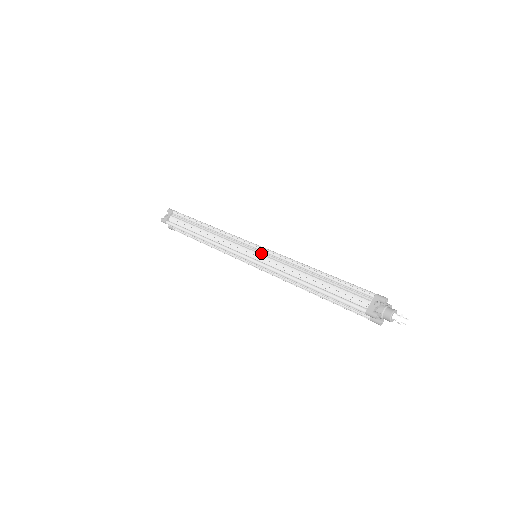
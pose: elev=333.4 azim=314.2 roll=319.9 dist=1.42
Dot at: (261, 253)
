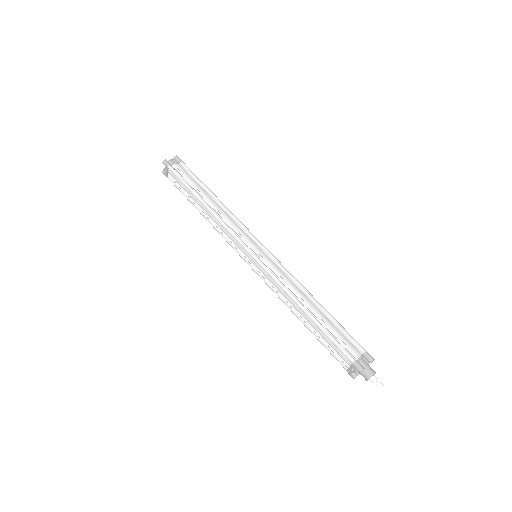
Dot at: (257, 266)
